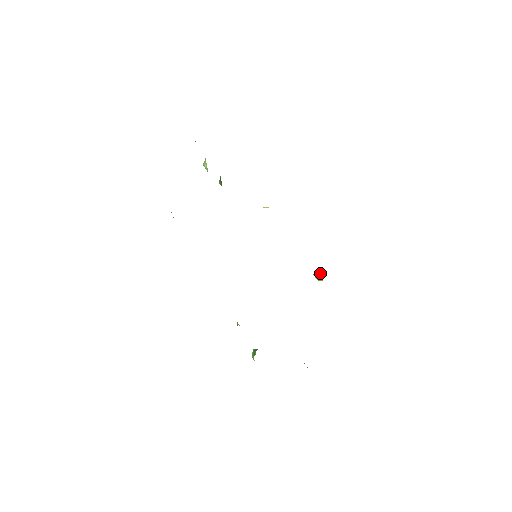
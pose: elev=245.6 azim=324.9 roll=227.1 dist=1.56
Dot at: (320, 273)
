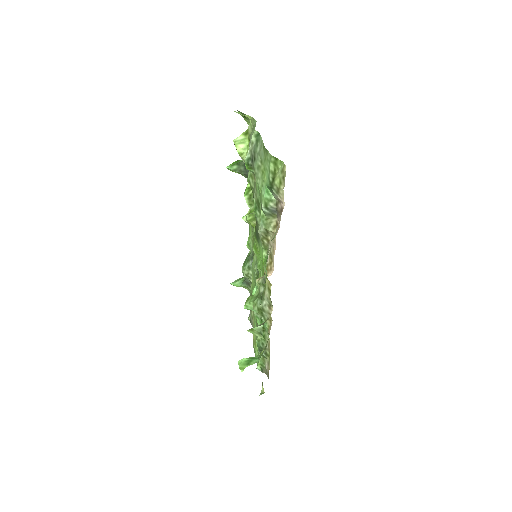
Dot at: (243, 279)
